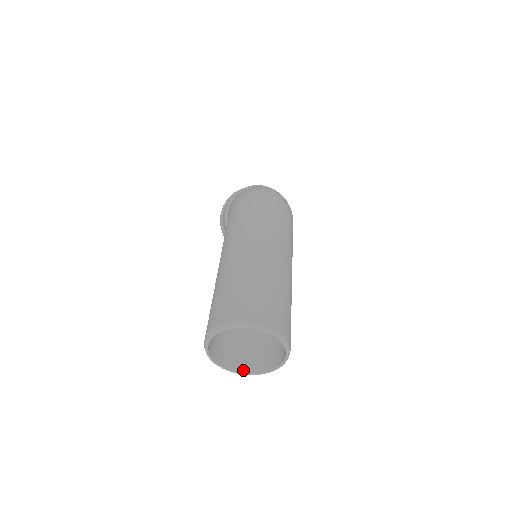
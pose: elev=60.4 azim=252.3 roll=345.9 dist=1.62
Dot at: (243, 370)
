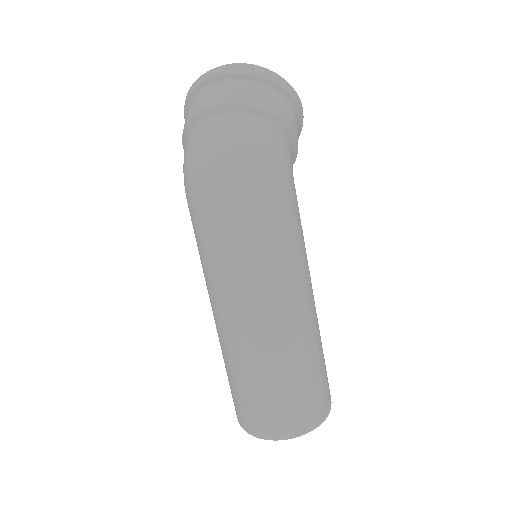
Dot at: occluded
